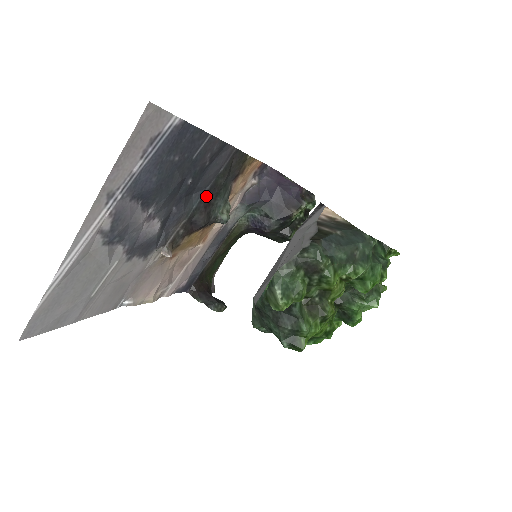
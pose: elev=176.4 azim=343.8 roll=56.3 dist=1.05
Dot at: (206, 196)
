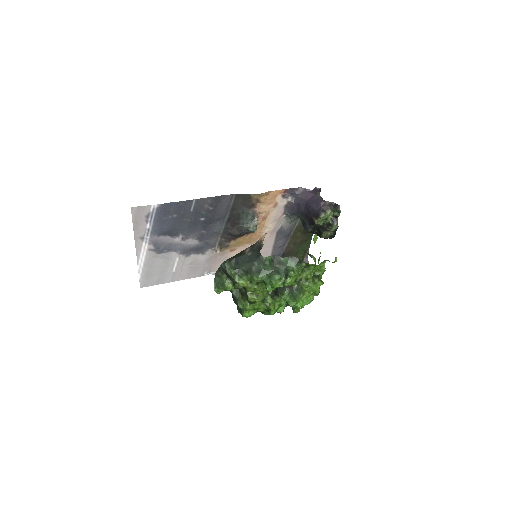
Dot at: (230, 221)
